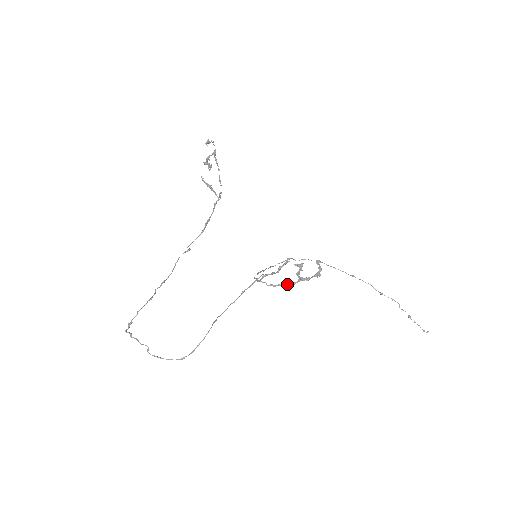
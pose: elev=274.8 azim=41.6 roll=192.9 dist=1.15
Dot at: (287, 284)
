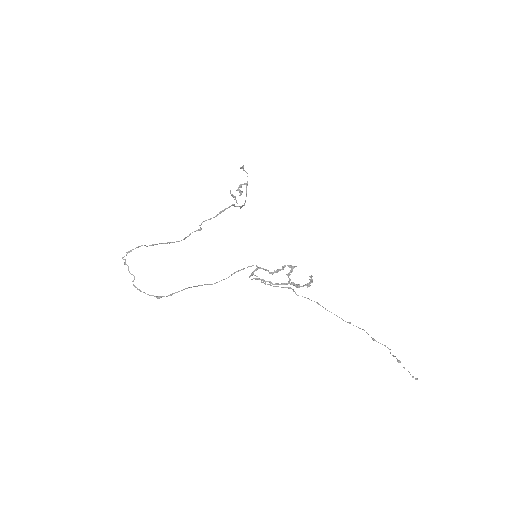
Dot at: (277, 283)
